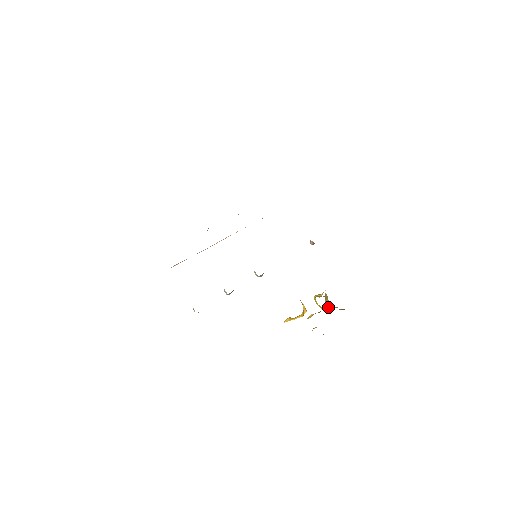
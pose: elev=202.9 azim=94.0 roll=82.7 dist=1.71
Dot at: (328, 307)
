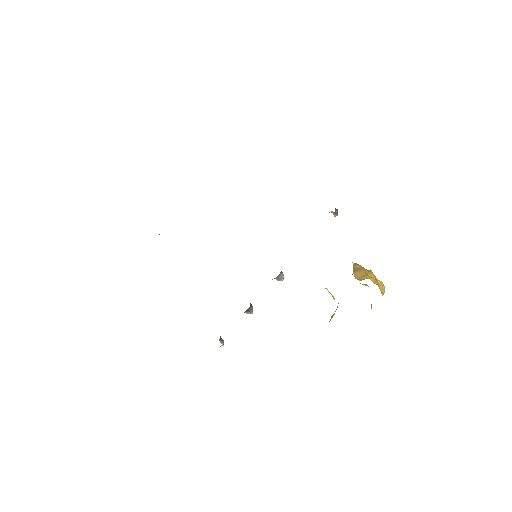
Dot at: (361, 280)
